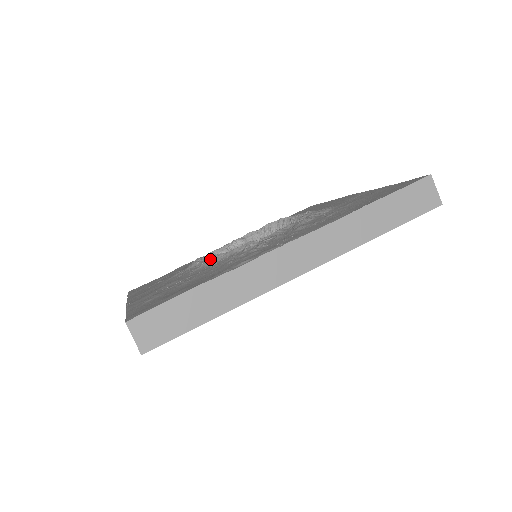
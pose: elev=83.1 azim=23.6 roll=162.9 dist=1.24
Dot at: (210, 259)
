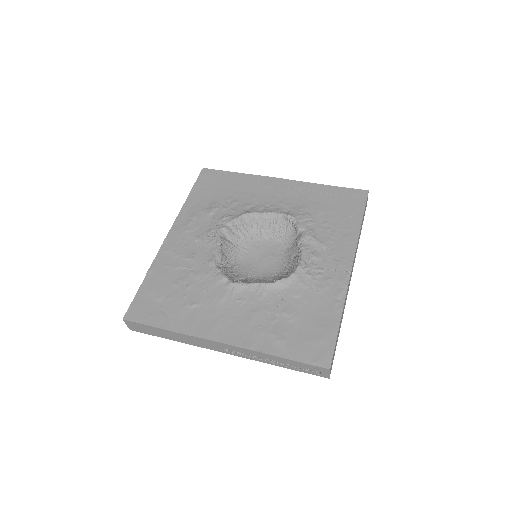
Dot at: (273, 285)
